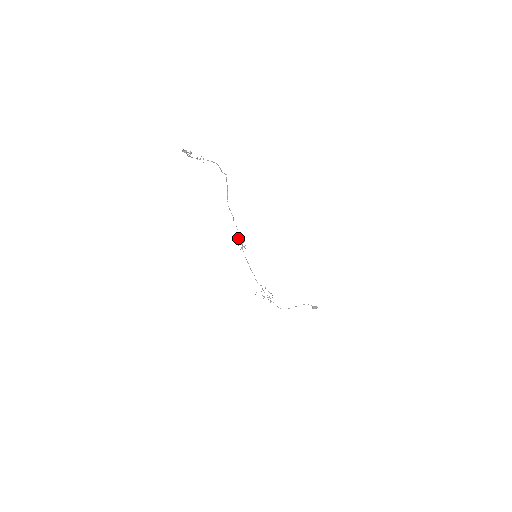
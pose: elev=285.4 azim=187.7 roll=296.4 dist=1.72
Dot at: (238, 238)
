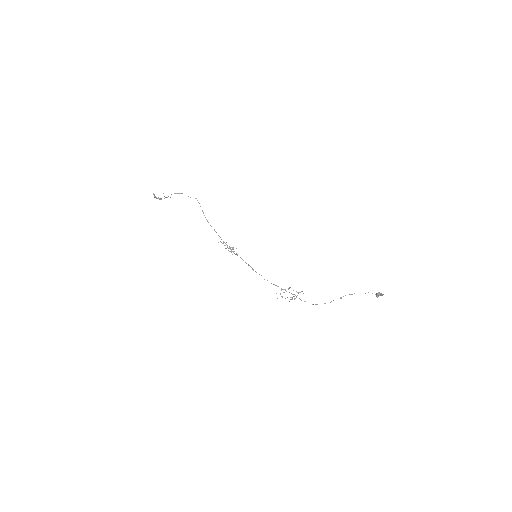
Dot at: occluded
